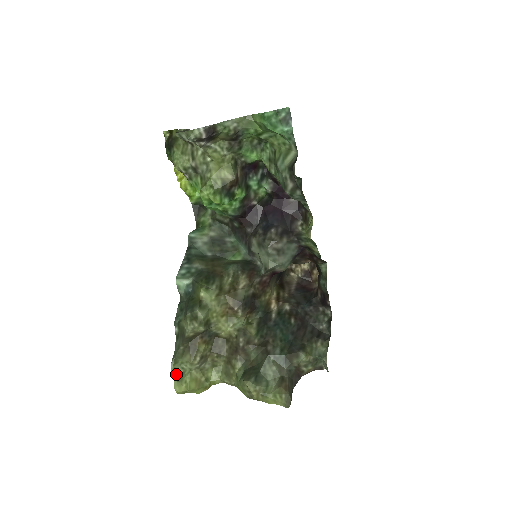
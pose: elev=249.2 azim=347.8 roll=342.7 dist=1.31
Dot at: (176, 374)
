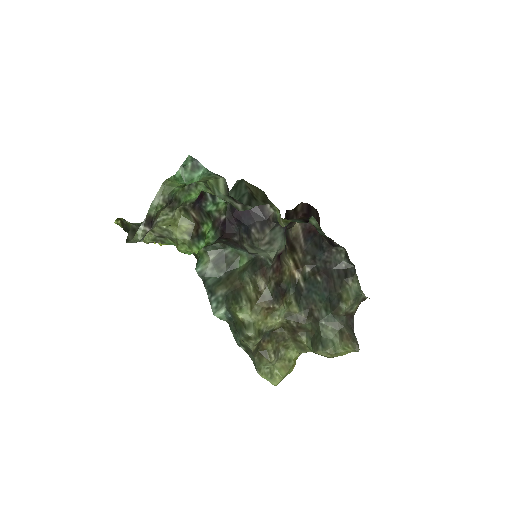
Dot at: (266, 376)
